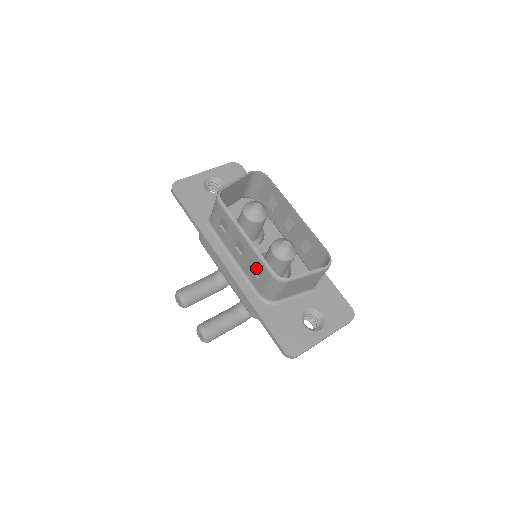
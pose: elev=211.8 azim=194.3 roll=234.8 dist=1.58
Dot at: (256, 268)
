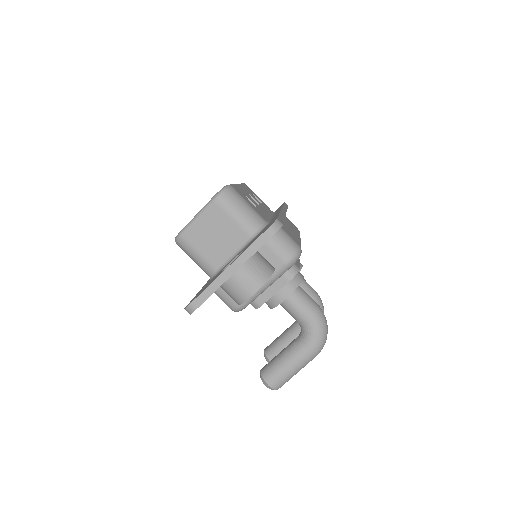
Dot at: occluded
